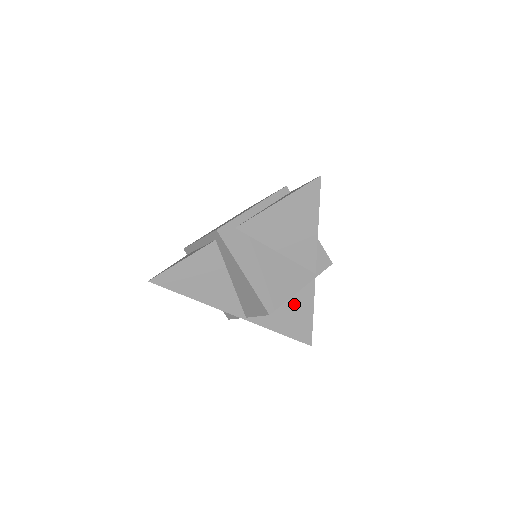
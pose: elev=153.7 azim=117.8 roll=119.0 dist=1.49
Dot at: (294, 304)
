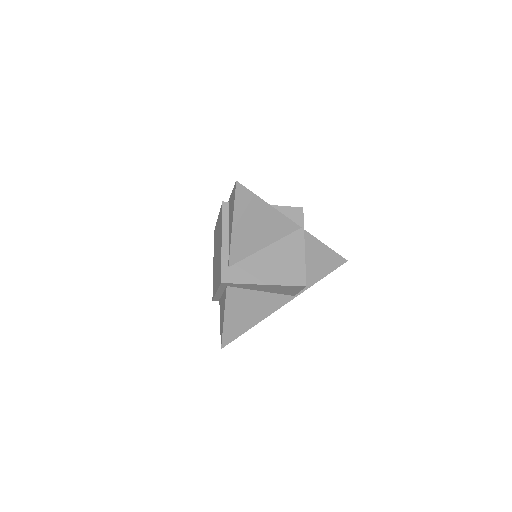
Dot at: (310, 256)
